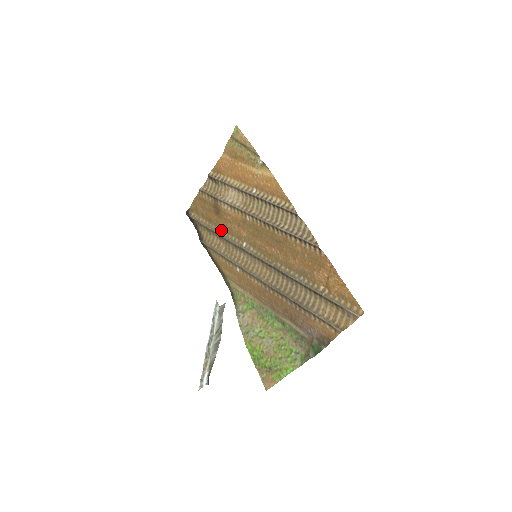
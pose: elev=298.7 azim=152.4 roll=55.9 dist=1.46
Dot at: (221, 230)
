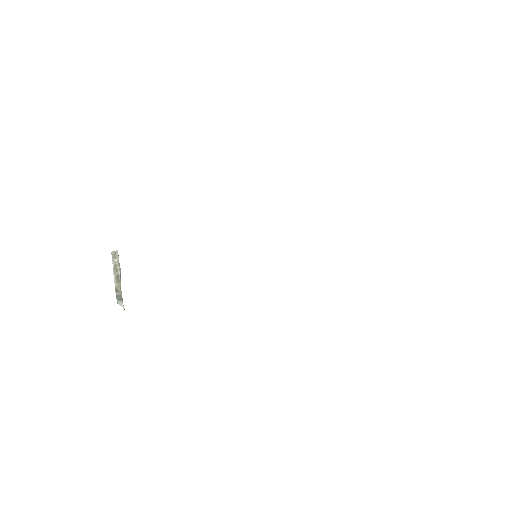
Dot at: occluded
